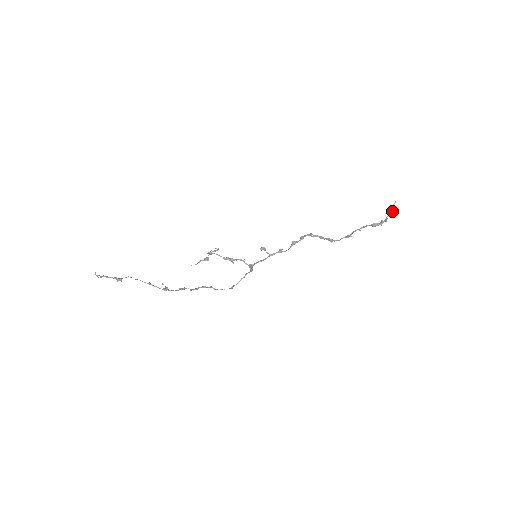
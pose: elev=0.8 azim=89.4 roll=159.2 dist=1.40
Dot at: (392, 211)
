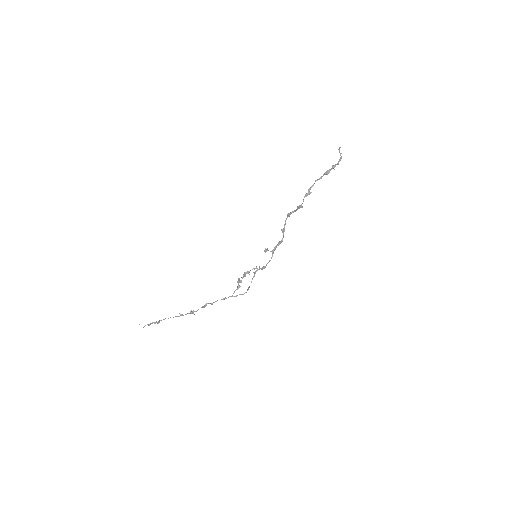
Dot at: (340, 155)
